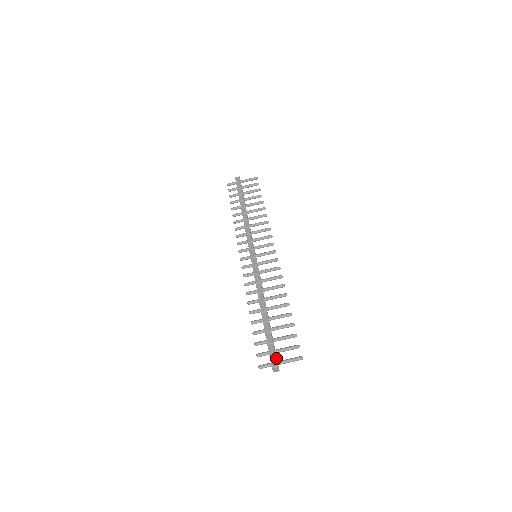
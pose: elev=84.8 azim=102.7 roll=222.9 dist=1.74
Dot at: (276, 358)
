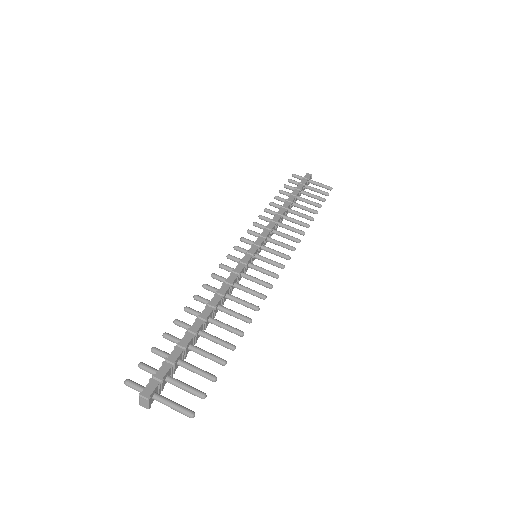
Dot at: (159, 387)
